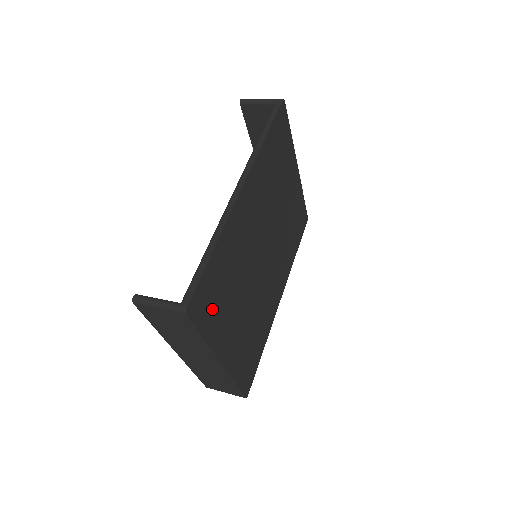
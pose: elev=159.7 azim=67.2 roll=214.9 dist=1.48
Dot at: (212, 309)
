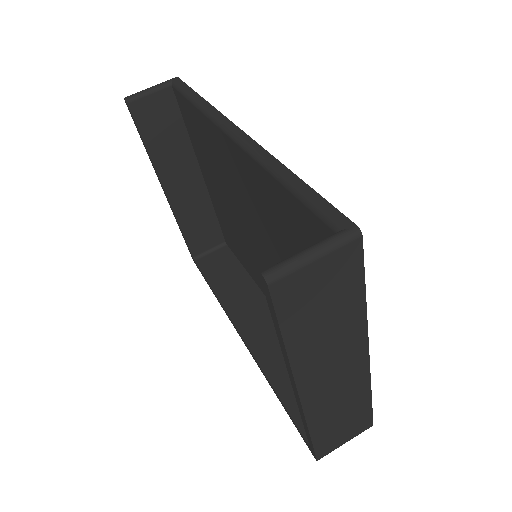
Dot at: occluded
